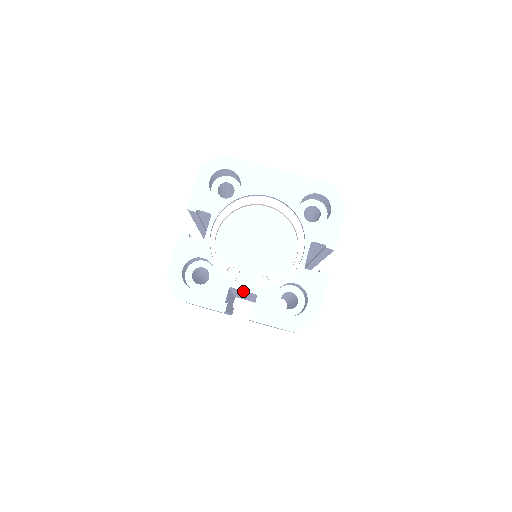
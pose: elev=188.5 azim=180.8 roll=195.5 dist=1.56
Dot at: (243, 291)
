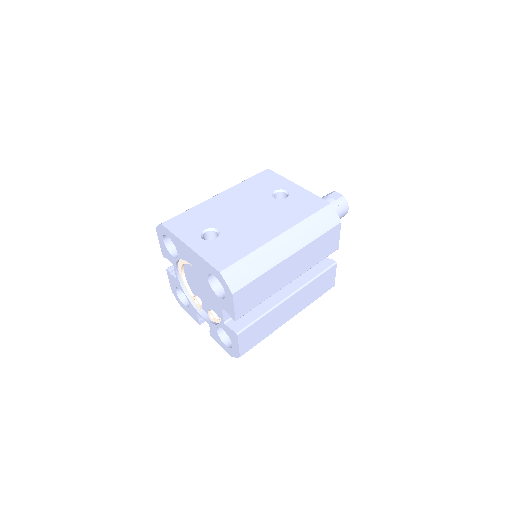
Dot at: occluded
